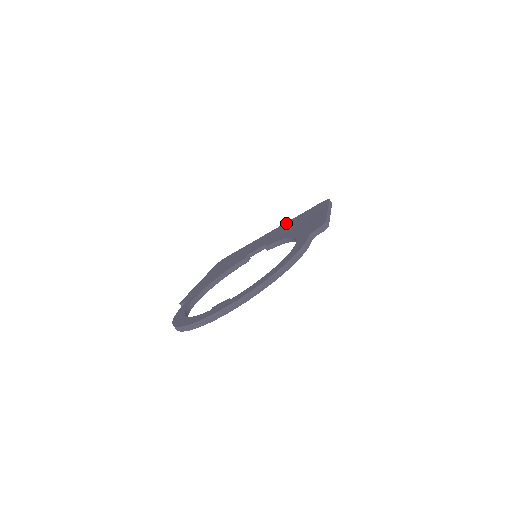
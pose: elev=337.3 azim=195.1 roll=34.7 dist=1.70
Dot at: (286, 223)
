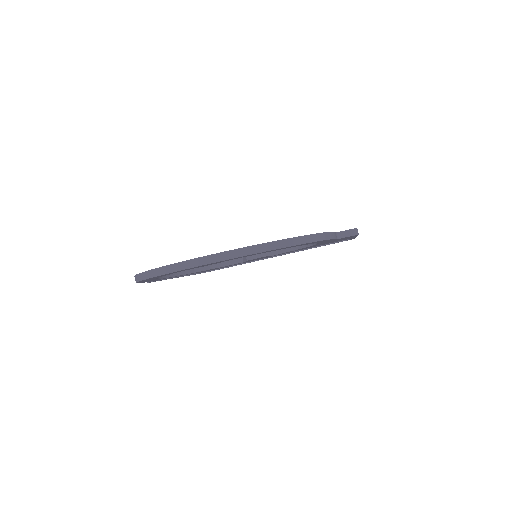
Dot at: occluded
